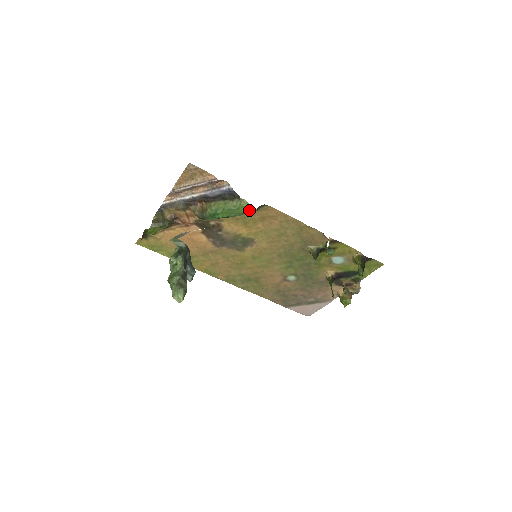
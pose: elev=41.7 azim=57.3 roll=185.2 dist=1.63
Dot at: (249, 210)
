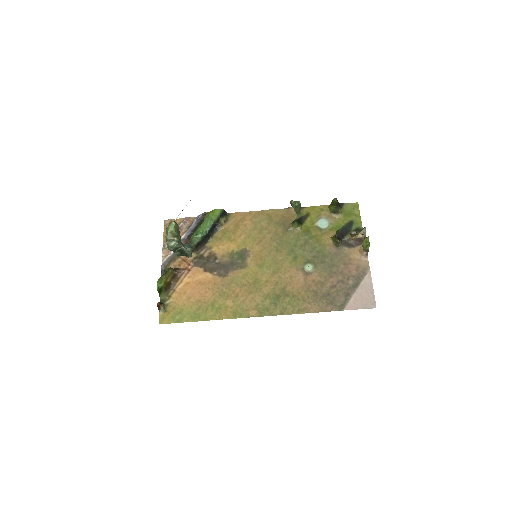
Dot at: (216, 214)
